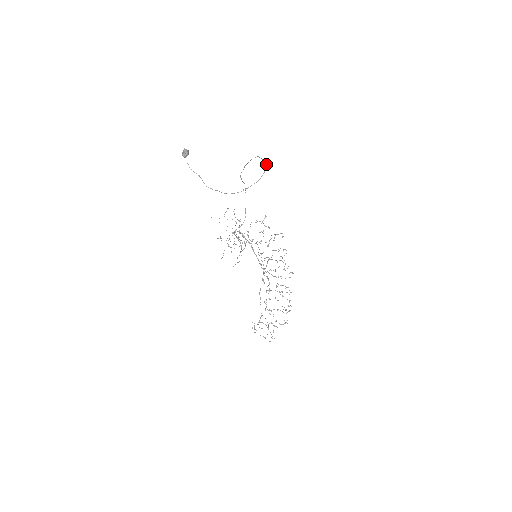
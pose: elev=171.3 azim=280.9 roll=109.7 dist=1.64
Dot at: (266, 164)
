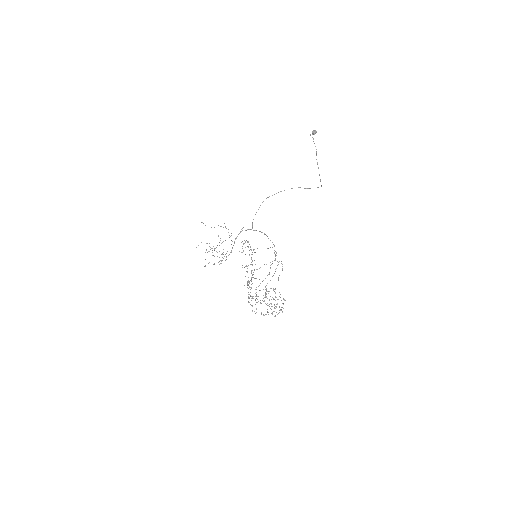
Dot at: (317, 187)
